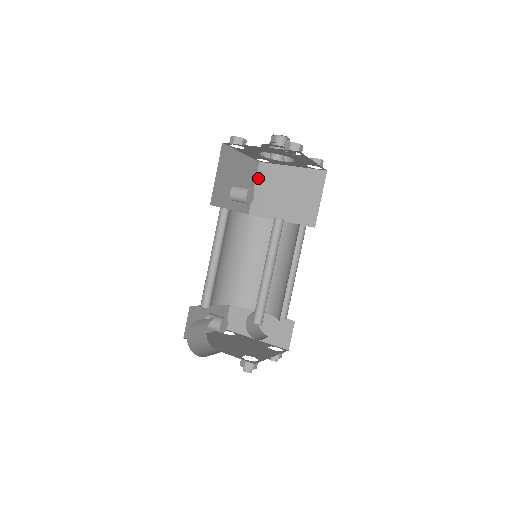
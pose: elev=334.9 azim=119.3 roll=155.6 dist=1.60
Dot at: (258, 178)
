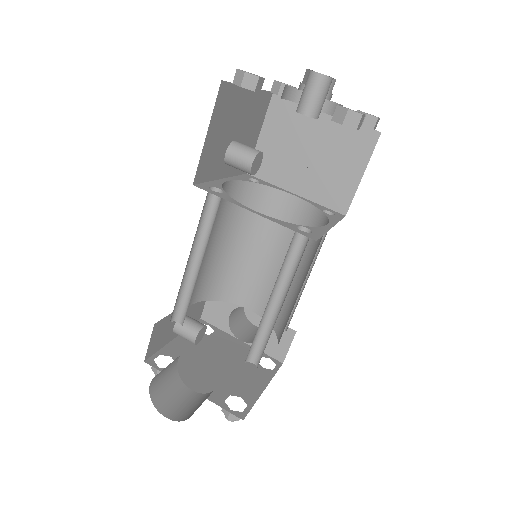
Dot at: (268, 119)
